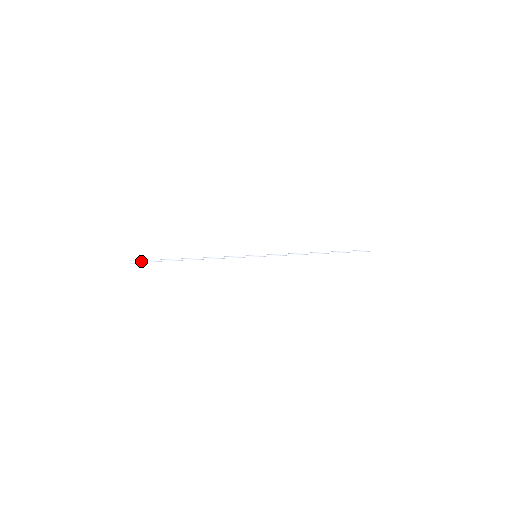
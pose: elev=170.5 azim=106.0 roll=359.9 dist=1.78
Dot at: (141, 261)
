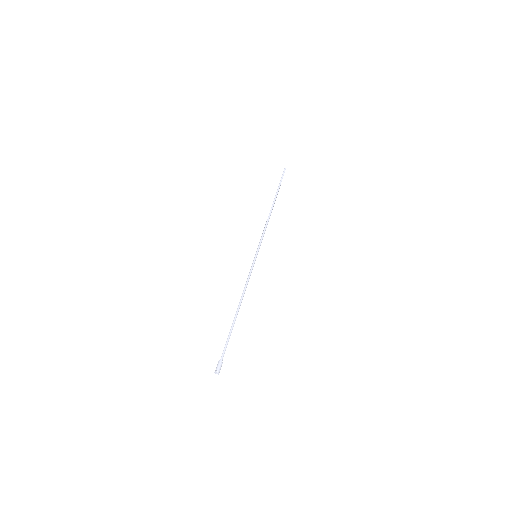
Dot at: (222, 362)
